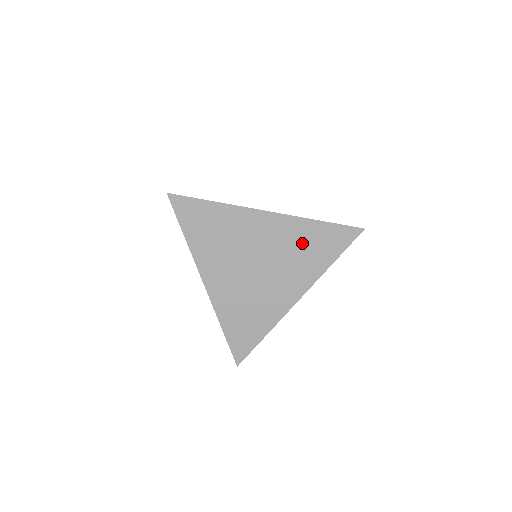
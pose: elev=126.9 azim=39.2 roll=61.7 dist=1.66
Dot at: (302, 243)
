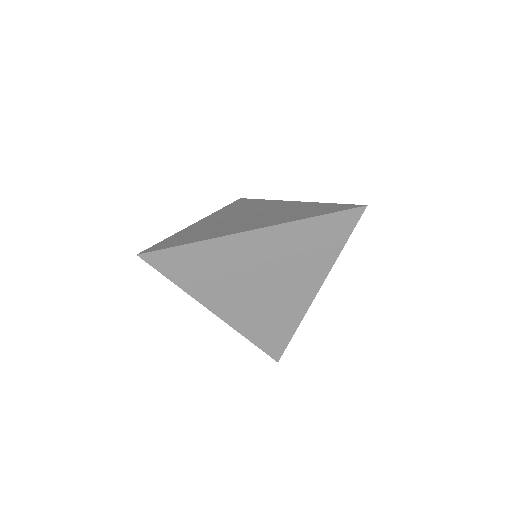
Dot at: (303, 244)
